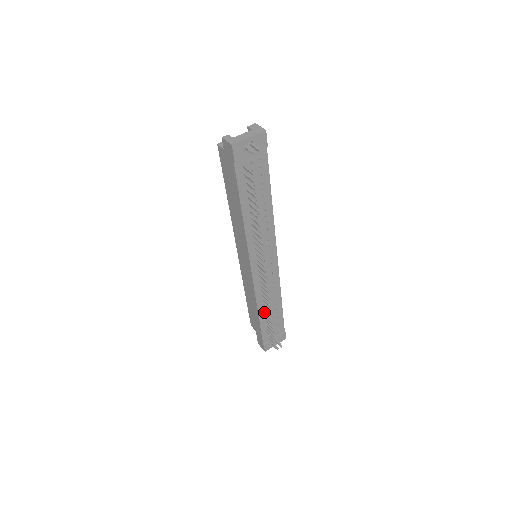
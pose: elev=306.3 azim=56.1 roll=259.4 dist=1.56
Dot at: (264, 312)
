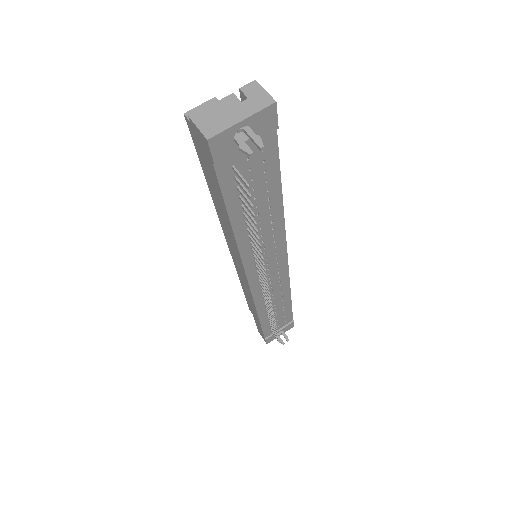
Dot at: (266, 314)
